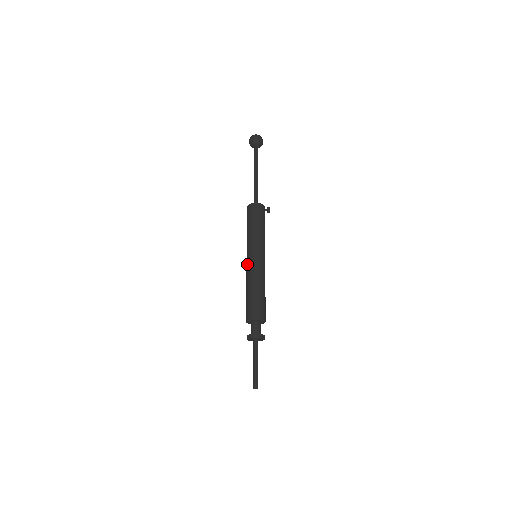
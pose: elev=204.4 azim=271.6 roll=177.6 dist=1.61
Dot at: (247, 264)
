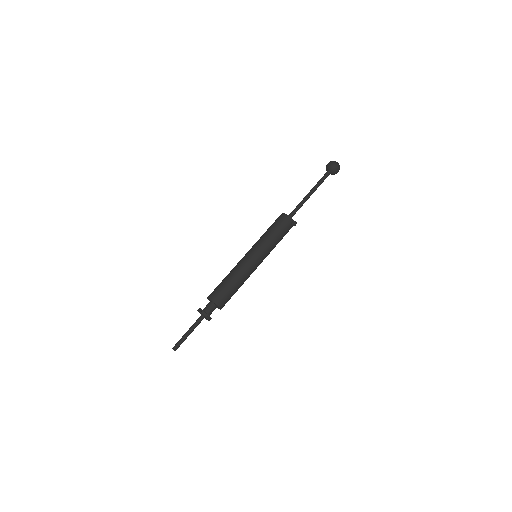
Dot at: occluded
